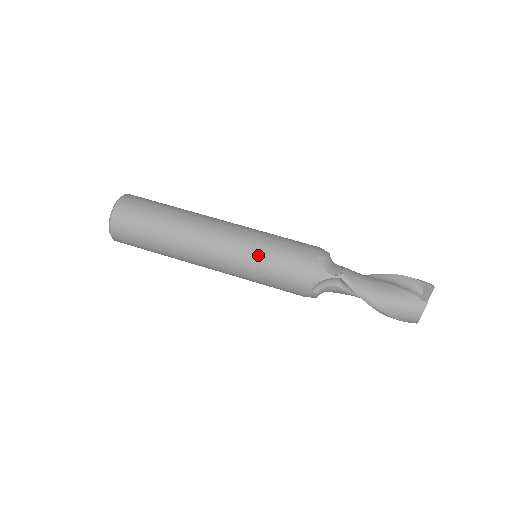
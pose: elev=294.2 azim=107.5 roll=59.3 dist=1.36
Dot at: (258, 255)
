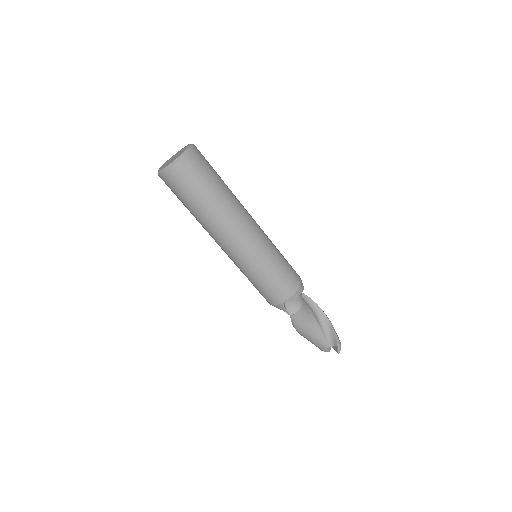
Dot at: (250, 273)
